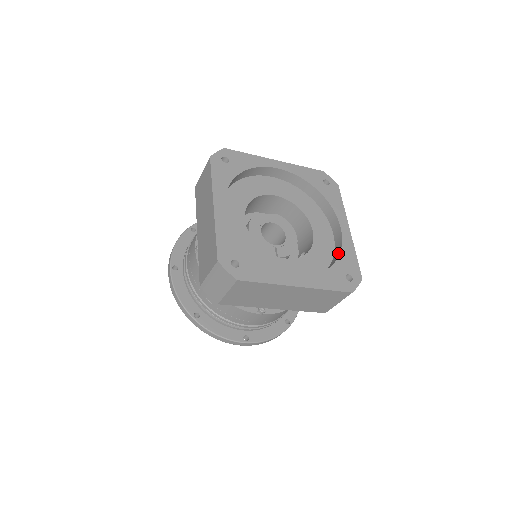
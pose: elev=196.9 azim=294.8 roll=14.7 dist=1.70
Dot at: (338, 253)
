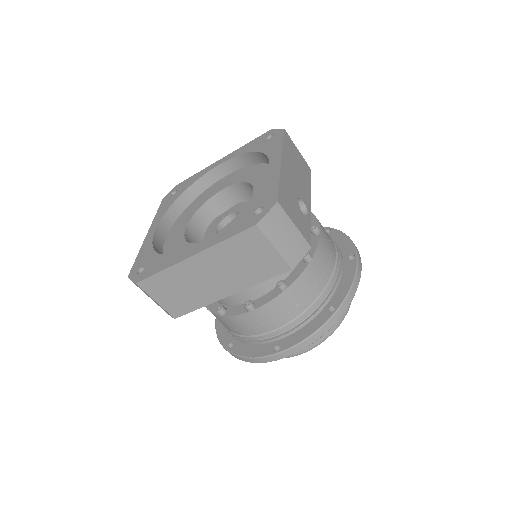
Dot at: occluded
